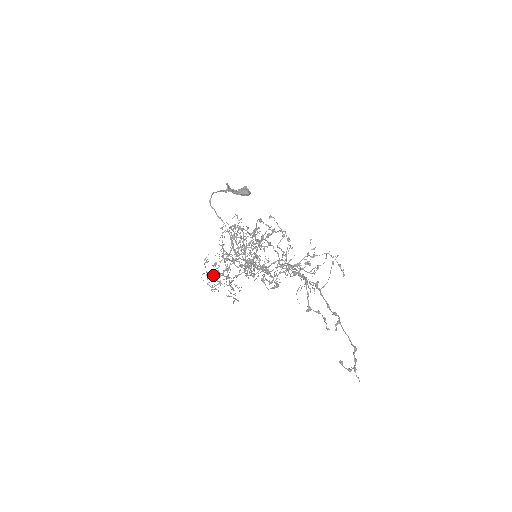
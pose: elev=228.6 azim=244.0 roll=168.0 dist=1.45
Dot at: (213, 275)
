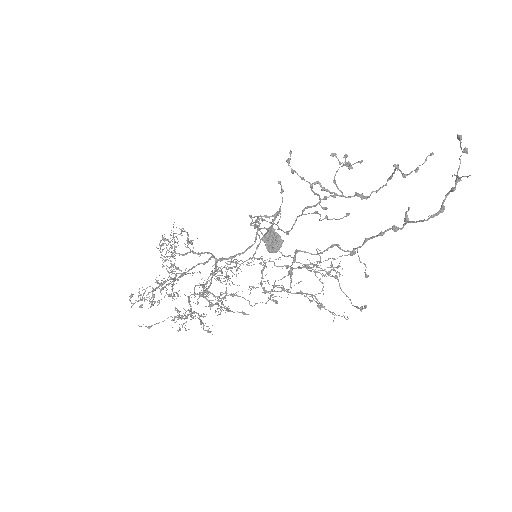
Dot at: (187, 233)
